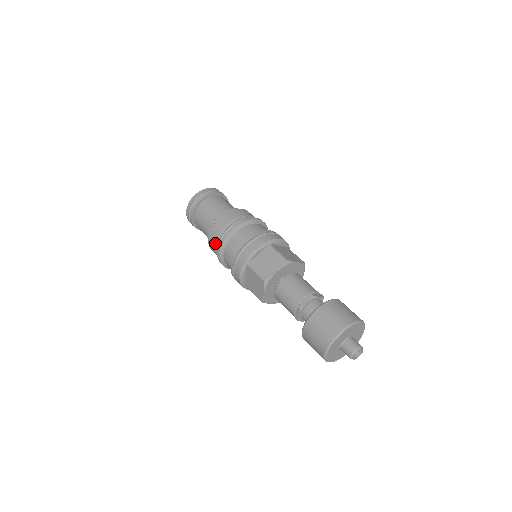
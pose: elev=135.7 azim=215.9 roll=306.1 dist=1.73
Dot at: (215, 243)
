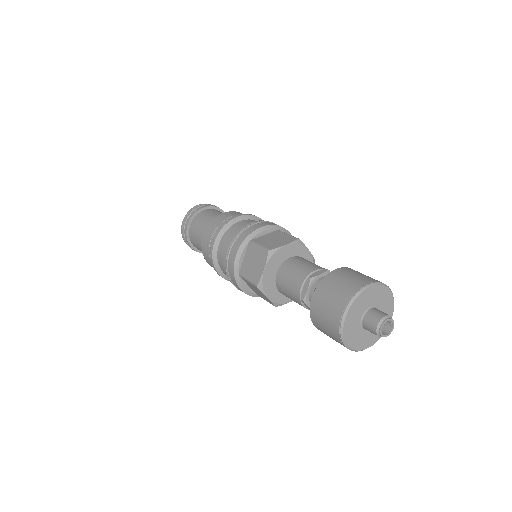
Dot at: (212, 234)
